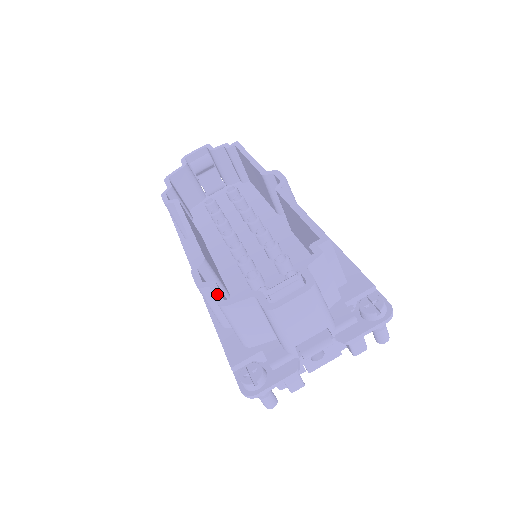
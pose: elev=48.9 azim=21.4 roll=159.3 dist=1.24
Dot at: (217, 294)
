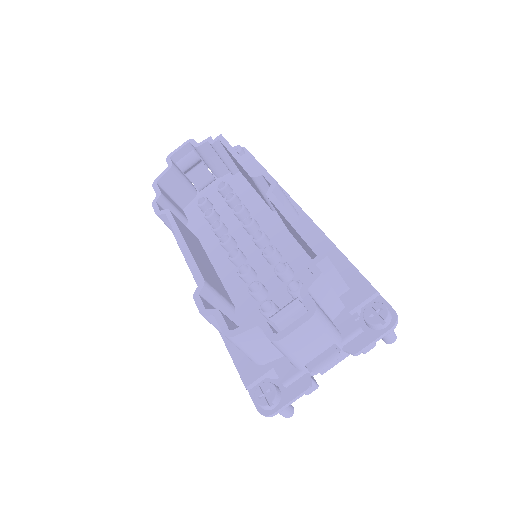
Dot at: (222, 323)
